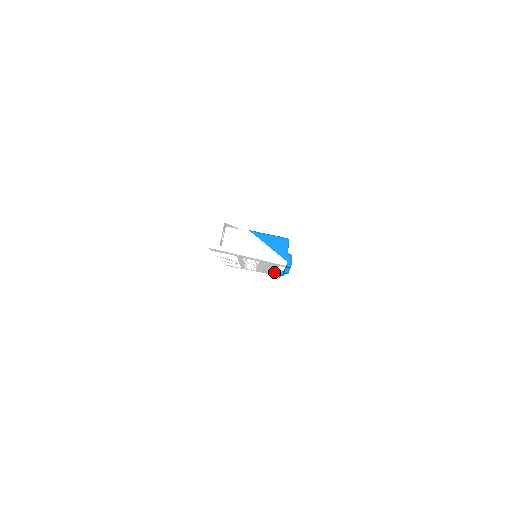
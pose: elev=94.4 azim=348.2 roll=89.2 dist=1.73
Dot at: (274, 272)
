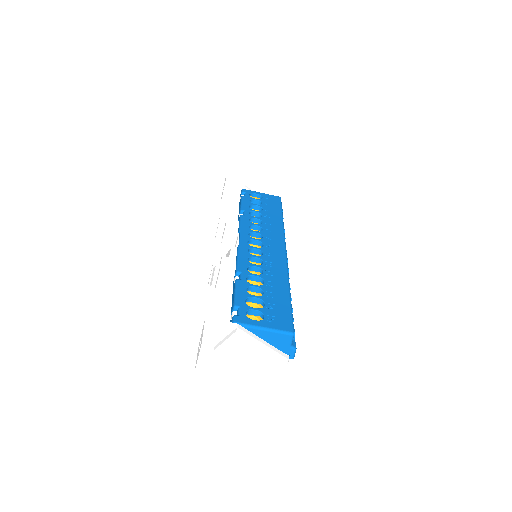
Dot at: occluded
